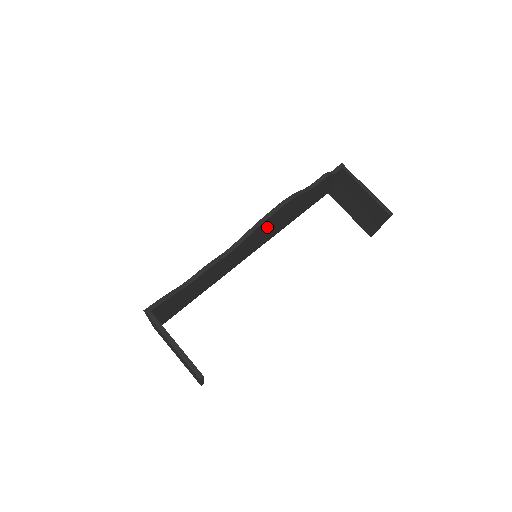
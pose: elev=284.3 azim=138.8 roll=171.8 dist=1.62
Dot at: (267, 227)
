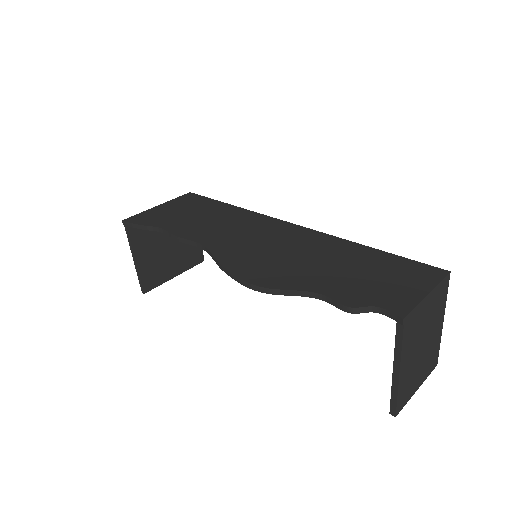
Dot at: occluded
